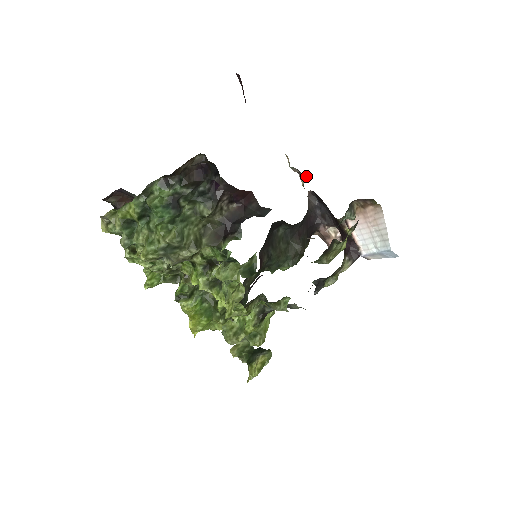
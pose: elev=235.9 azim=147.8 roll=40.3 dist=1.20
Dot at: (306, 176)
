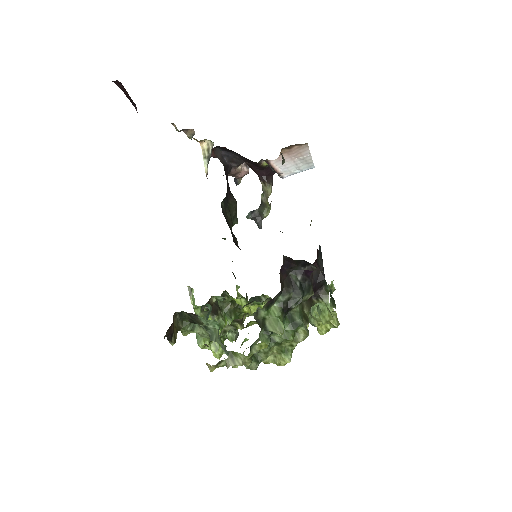
Dot at: (192, 129)
